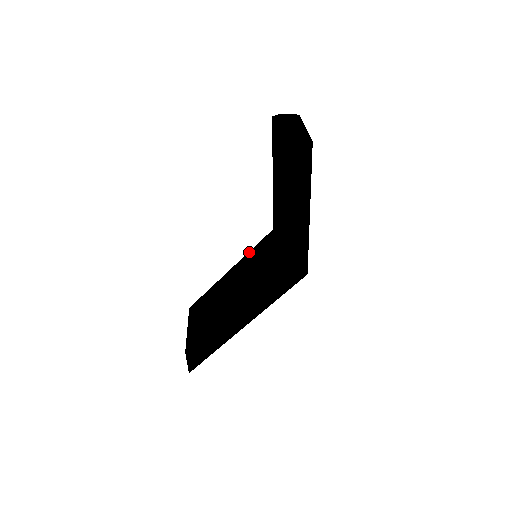
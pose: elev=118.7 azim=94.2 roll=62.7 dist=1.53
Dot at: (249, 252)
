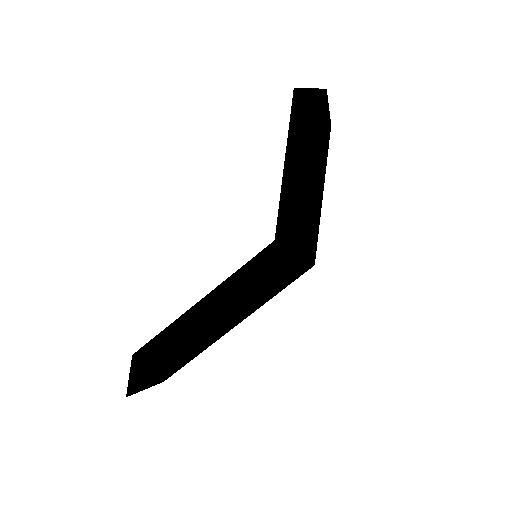
Dot at: occluded
